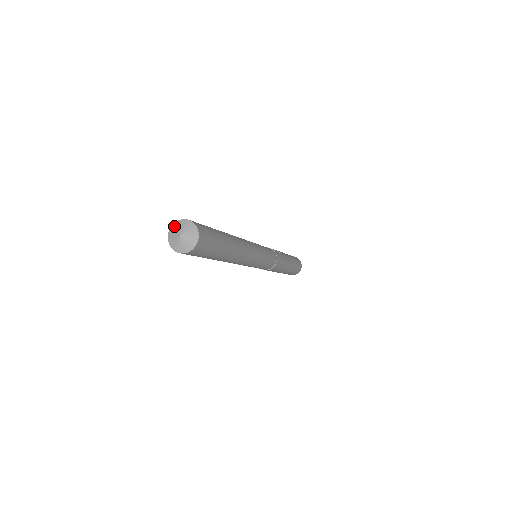
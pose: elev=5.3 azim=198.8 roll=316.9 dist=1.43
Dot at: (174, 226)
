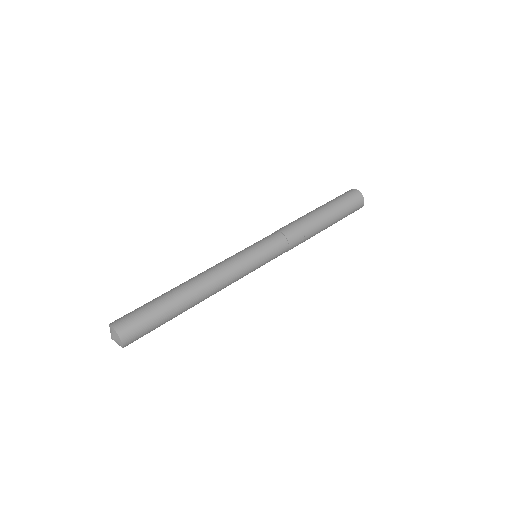
Dot at: (112, 329)
